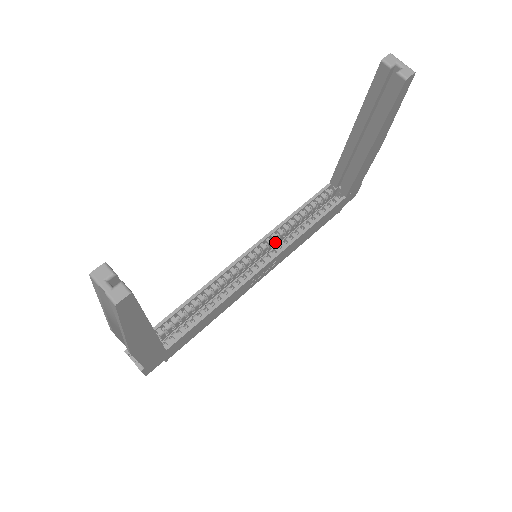
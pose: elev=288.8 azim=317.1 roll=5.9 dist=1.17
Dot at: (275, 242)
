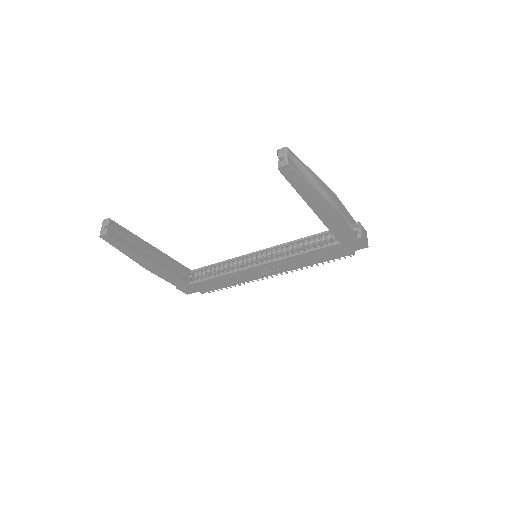
Dot at: (282, 254)
